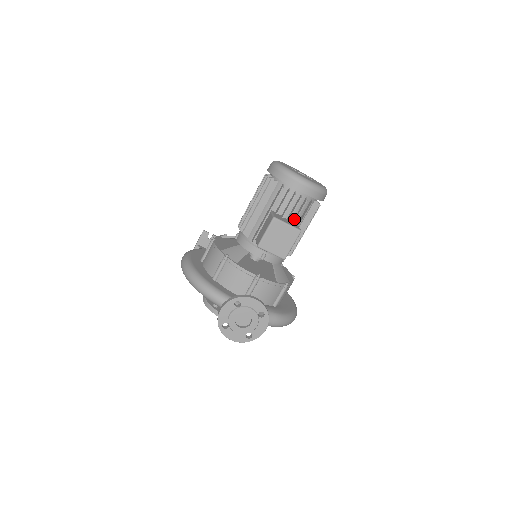
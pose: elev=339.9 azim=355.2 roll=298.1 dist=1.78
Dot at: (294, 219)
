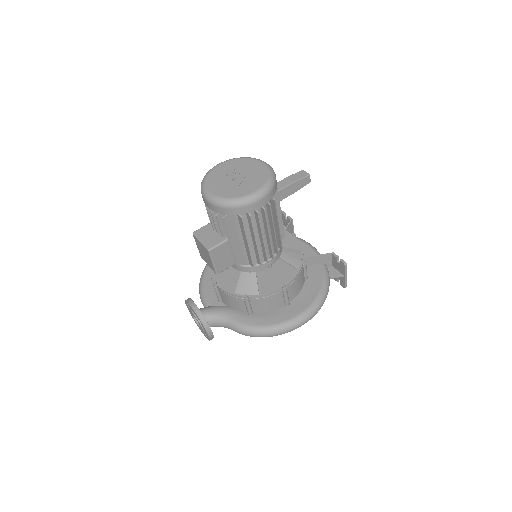
Dot at: (224, 232)
